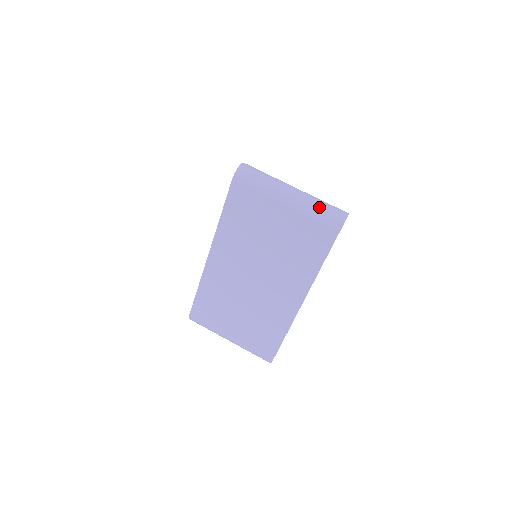
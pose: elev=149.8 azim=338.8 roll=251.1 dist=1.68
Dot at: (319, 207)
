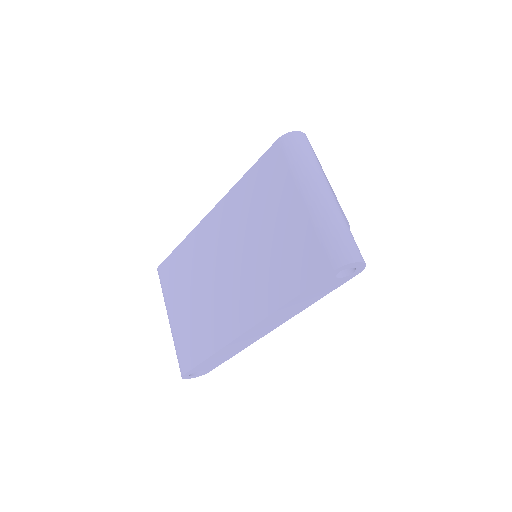
Dot at: (336, 227)
